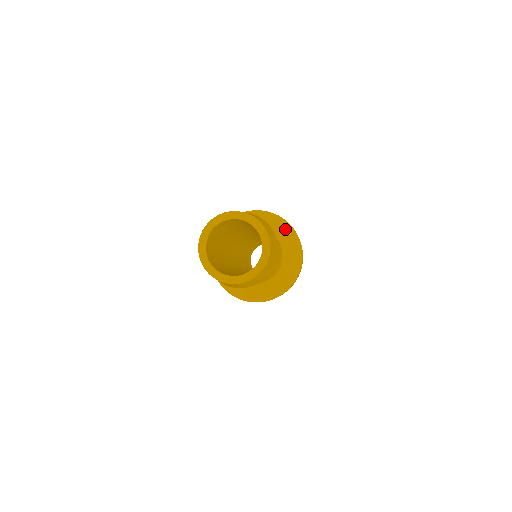
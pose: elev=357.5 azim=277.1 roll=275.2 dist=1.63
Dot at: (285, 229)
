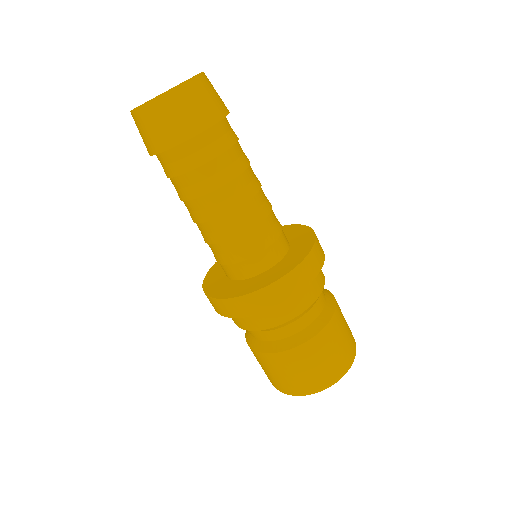
Dot at: (293, 229)
